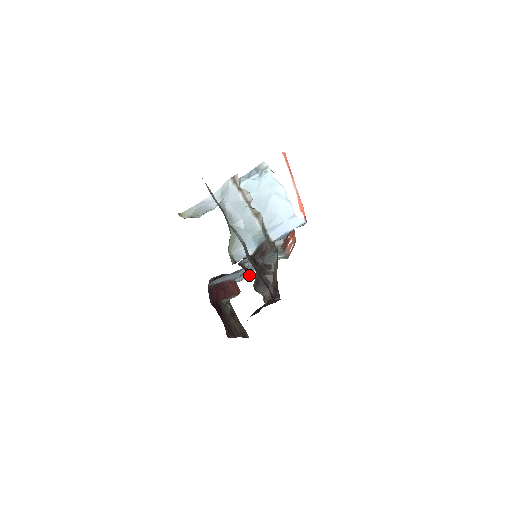
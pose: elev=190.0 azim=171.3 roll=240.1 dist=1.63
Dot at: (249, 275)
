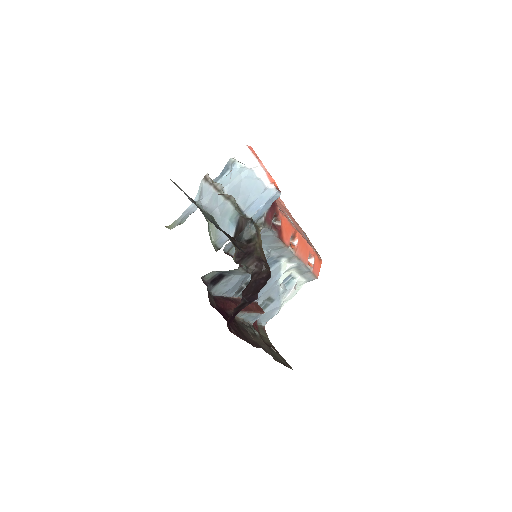
Dot at: (279, 303)
